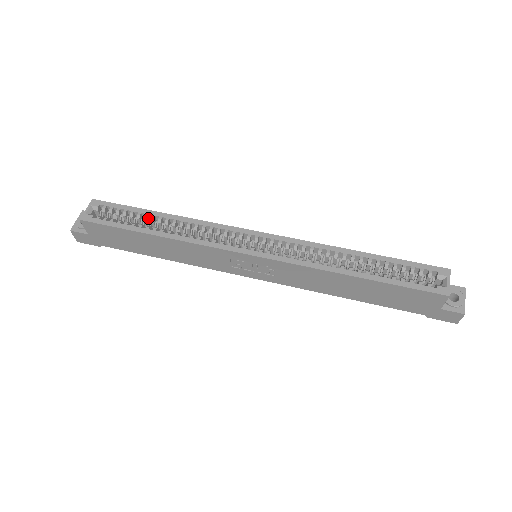
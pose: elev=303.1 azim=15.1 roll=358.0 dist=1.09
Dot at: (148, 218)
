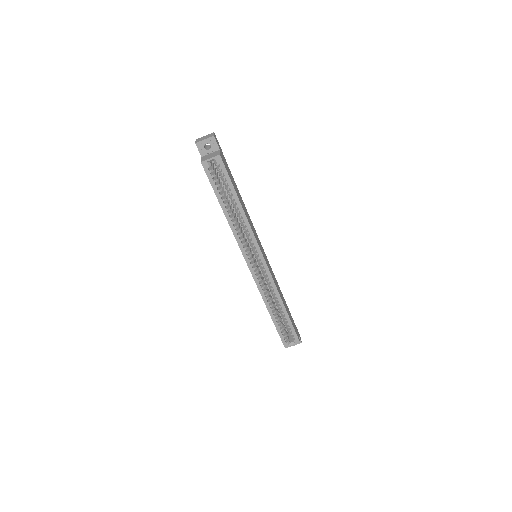
Dot at: (233, 196)
